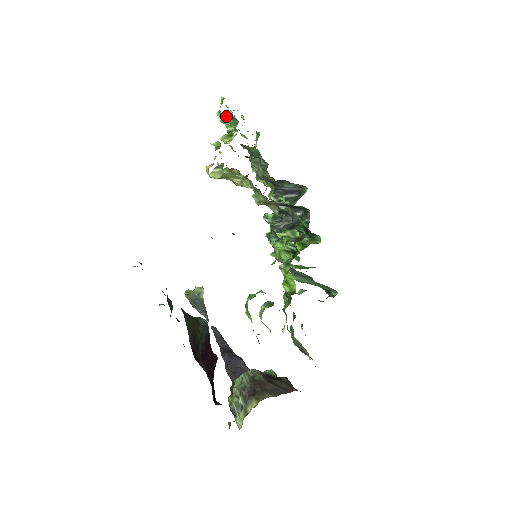
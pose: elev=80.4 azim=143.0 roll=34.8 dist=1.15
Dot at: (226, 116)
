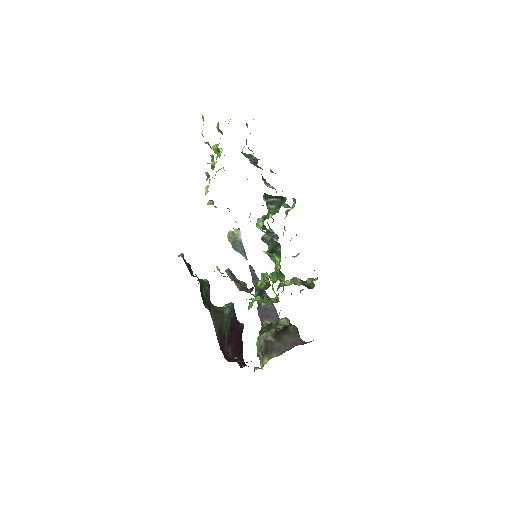
Dot at: (208, 143)
